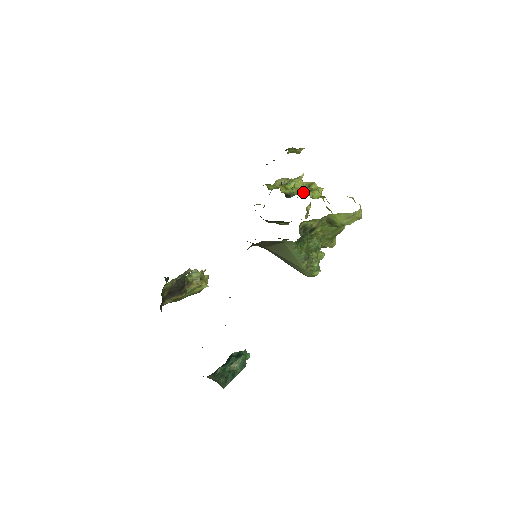
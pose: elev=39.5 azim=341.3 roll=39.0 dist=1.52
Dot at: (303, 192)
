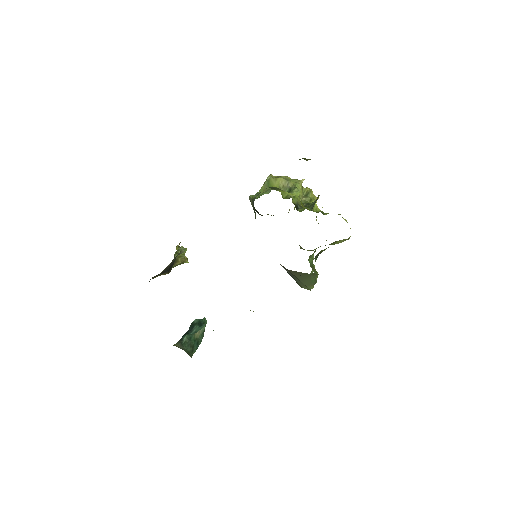
Dot at: (304, 201)
